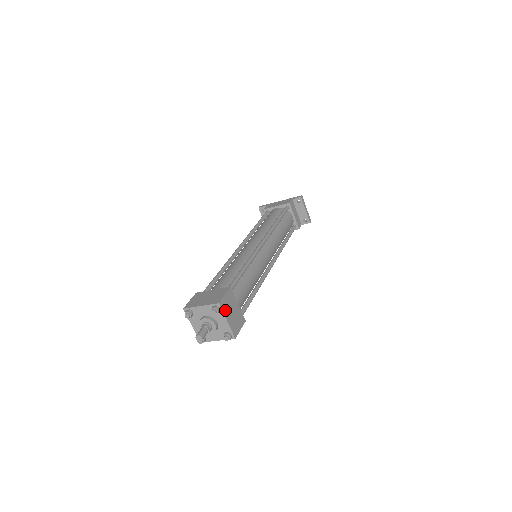
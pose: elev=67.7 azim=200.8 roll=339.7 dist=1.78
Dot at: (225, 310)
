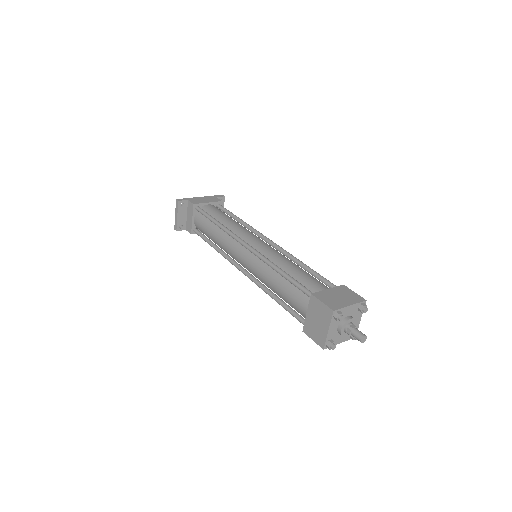
Dot at: occluded
